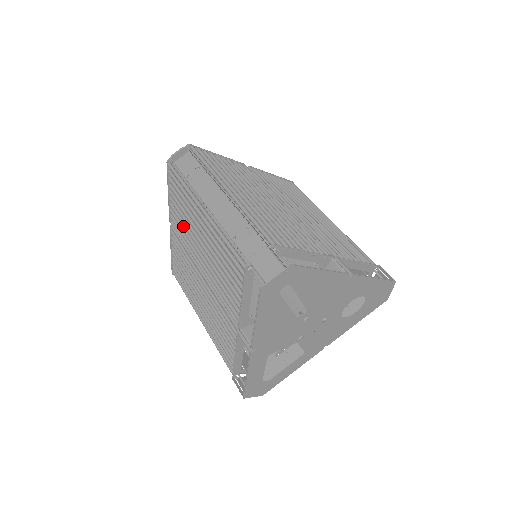
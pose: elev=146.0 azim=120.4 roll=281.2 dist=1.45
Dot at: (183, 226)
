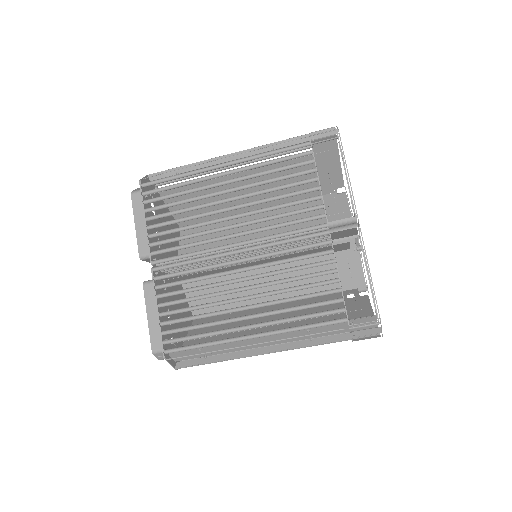
Dot at: (183, 235)
